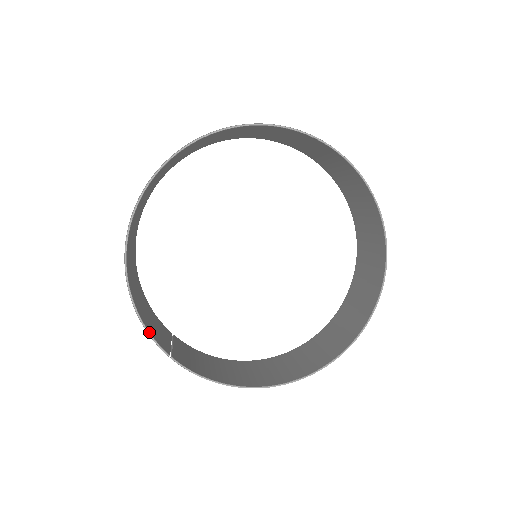
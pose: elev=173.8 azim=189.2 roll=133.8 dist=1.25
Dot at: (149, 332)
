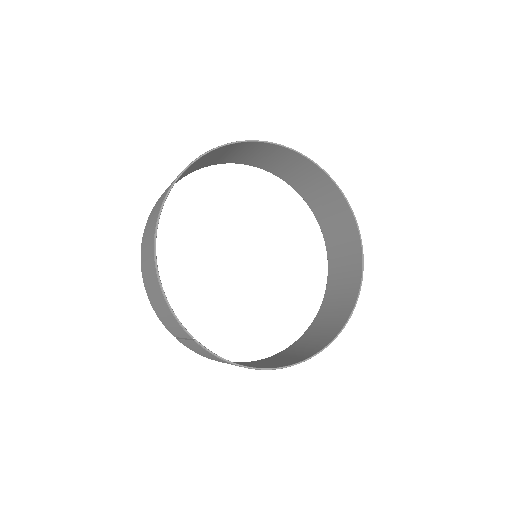
Dot at: occluded
